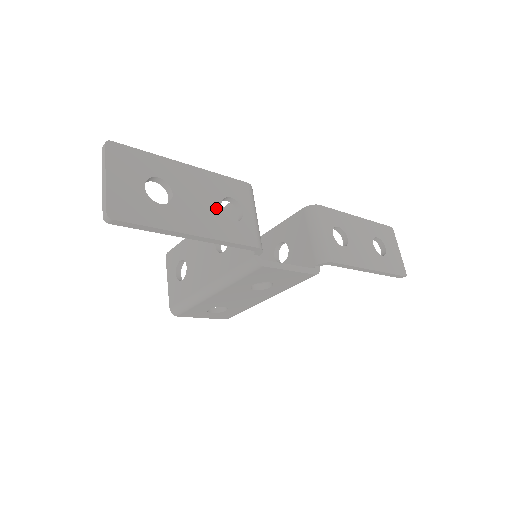
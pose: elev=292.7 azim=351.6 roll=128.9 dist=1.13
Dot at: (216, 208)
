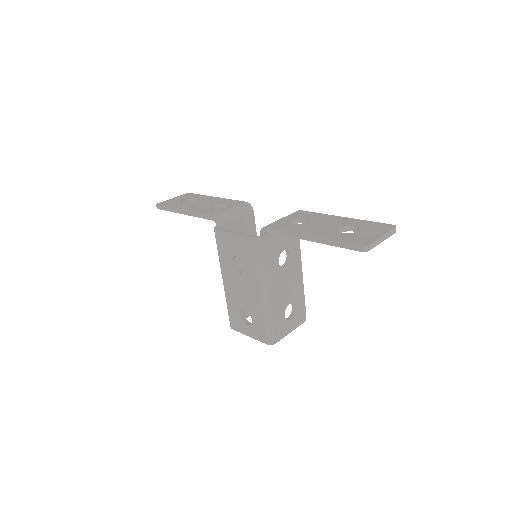
Dot at: (209, 206)
